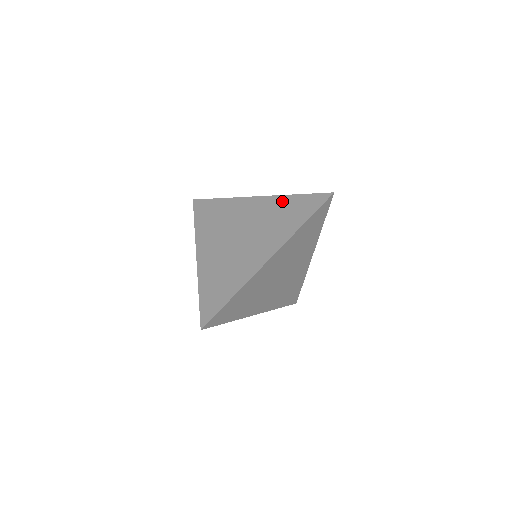
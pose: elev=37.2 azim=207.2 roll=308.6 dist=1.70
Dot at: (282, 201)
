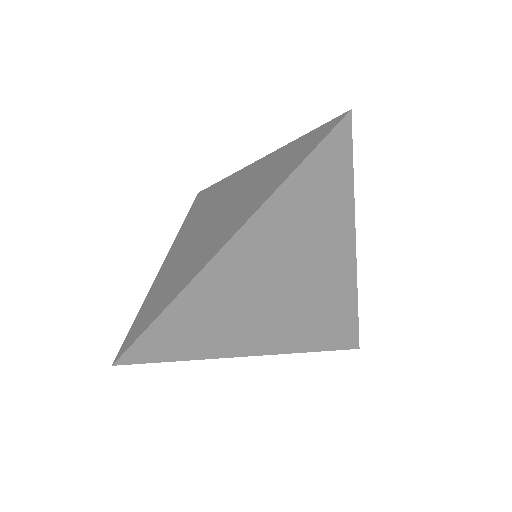
Dot at: (279, 153)
